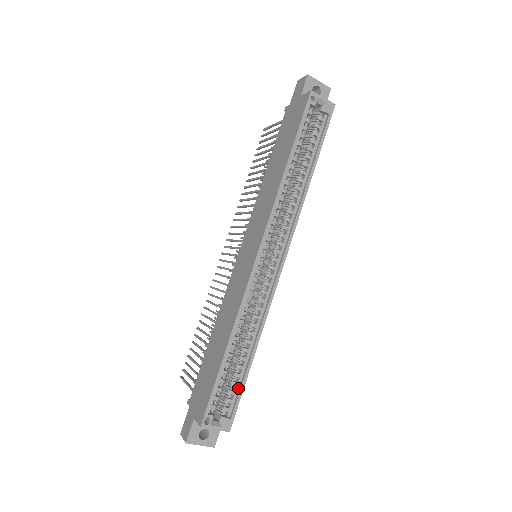
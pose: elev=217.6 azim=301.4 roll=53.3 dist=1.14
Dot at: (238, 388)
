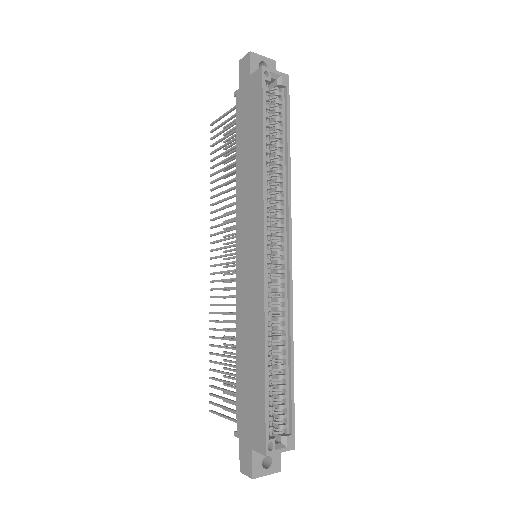
Dot at: (288, 400)
